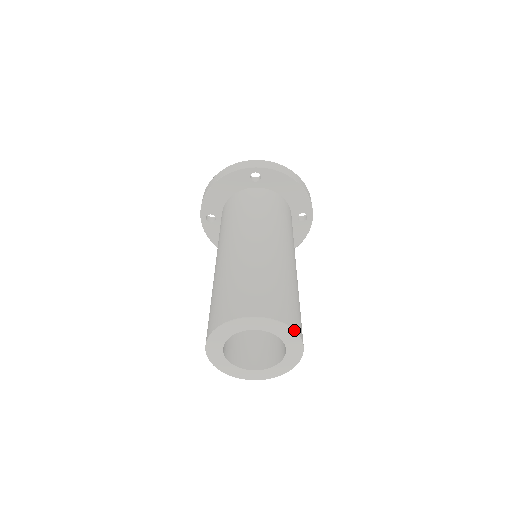
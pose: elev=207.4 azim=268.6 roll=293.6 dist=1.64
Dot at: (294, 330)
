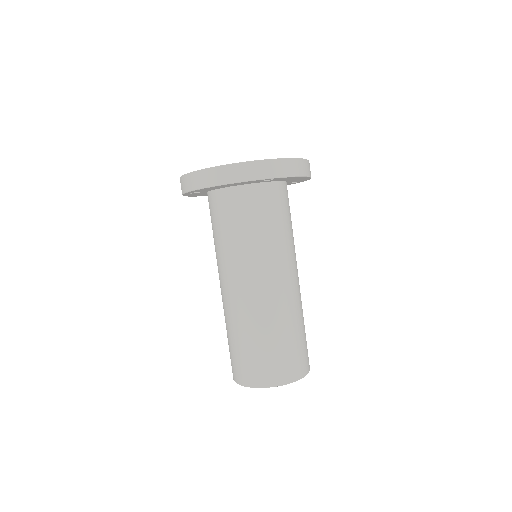
Dot at: occluded
